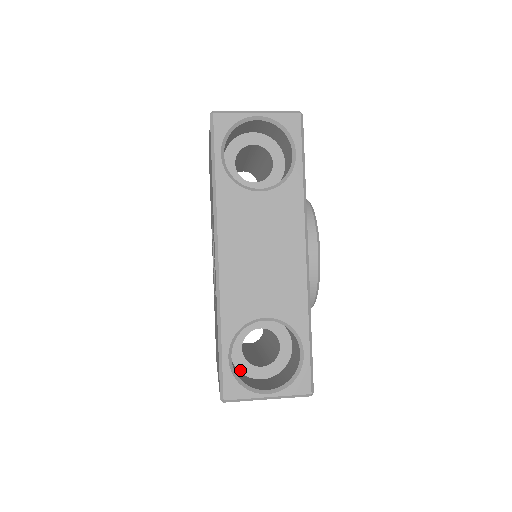
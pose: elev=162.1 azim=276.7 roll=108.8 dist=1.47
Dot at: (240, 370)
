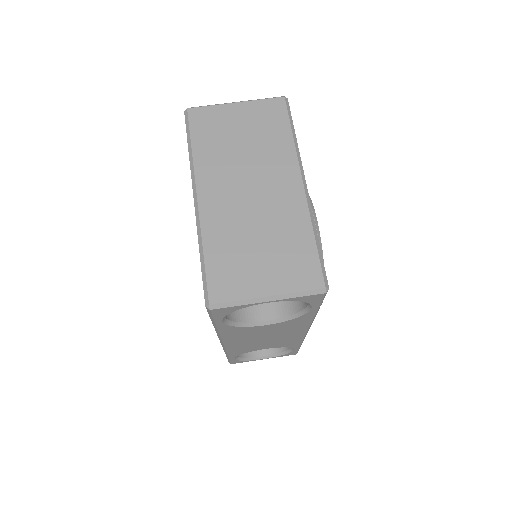
Dot at: occluded
